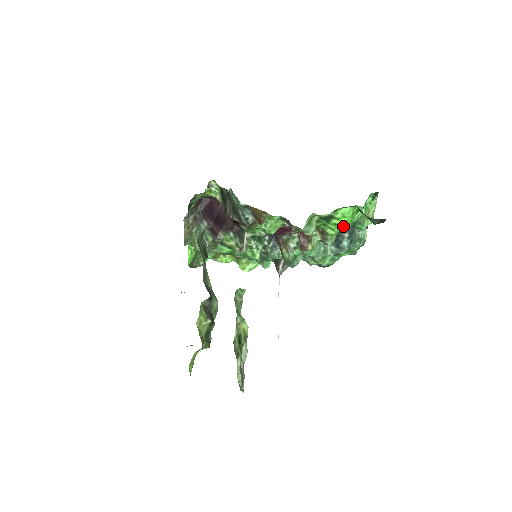
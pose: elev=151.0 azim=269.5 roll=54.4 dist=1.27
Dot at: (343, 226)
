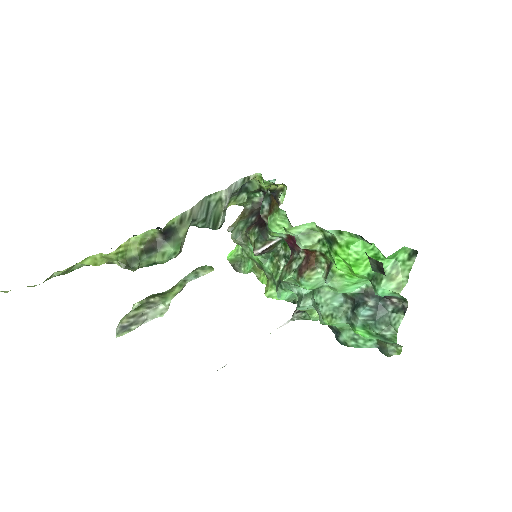
Dot at: (347, 263)
